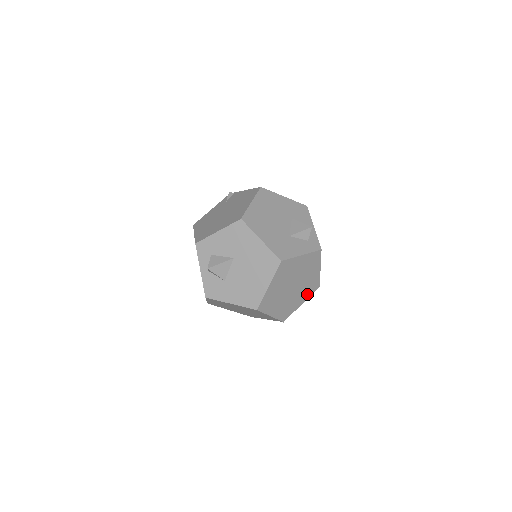
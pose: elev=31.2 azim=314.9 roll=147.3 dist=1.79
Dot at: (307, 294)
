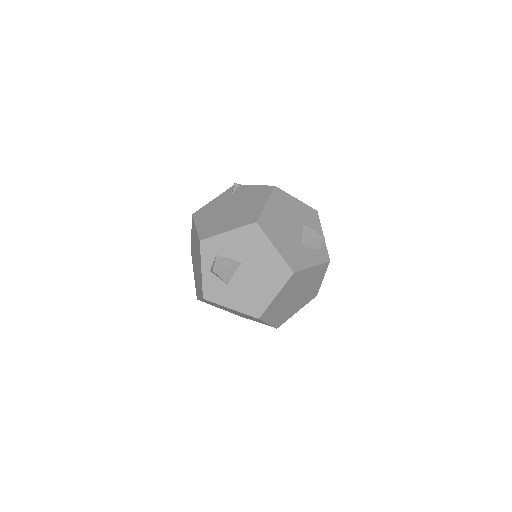
Dot at: (305, 302)
